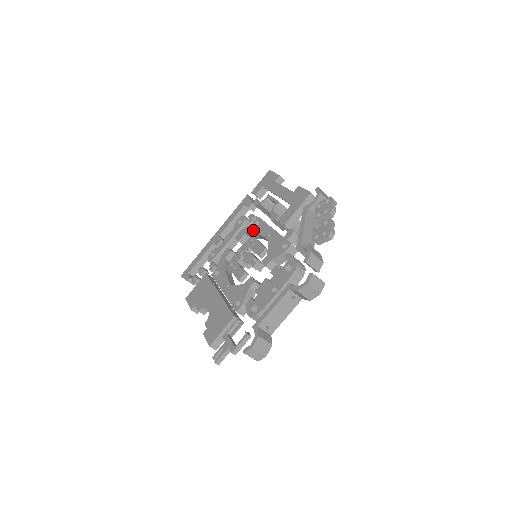
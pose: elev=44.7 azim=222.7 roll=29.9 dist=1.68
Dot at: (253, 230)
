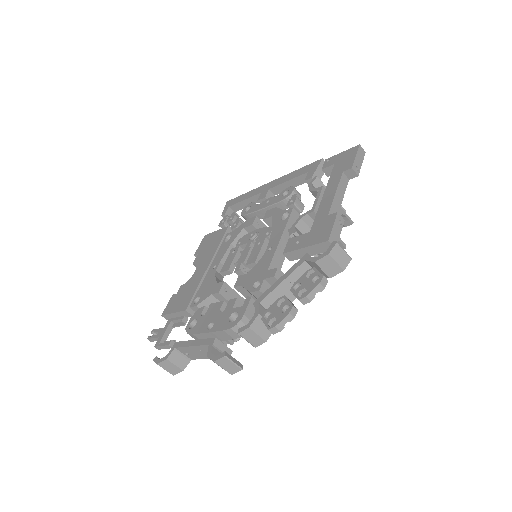
Dot at: (275, 222)
